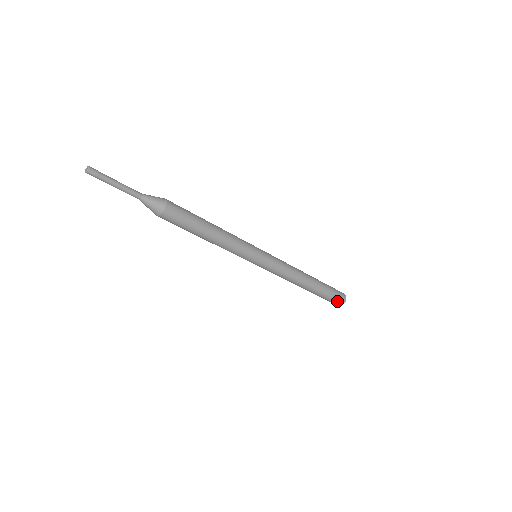
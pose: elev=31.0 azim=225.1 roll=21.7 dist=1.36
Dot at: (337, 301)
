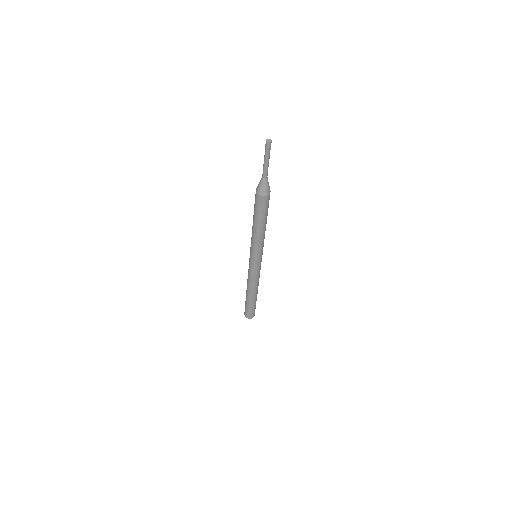
Dot at: (254, 312)
